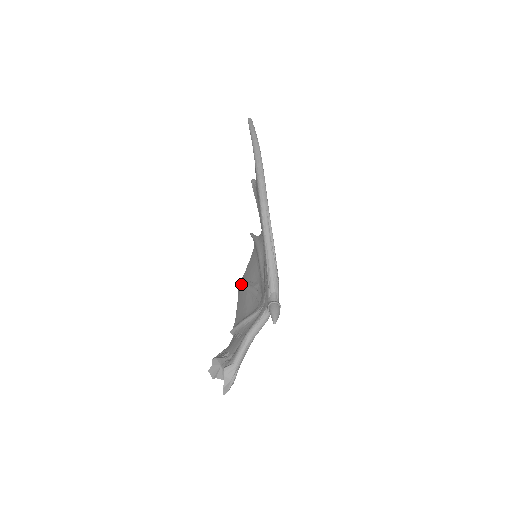
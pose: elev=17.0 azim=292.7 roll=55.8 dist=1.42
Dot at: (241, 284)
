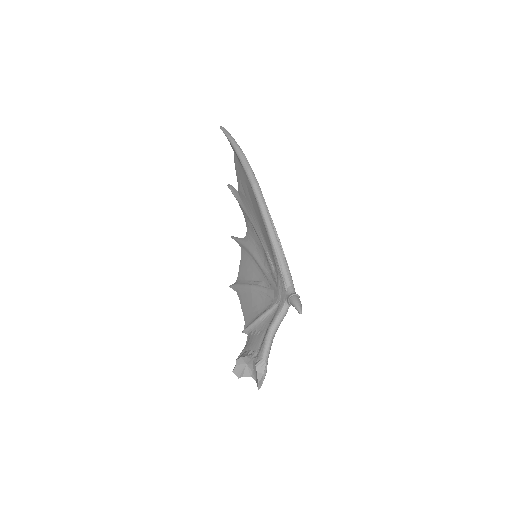
Dot at: (241, 285)
